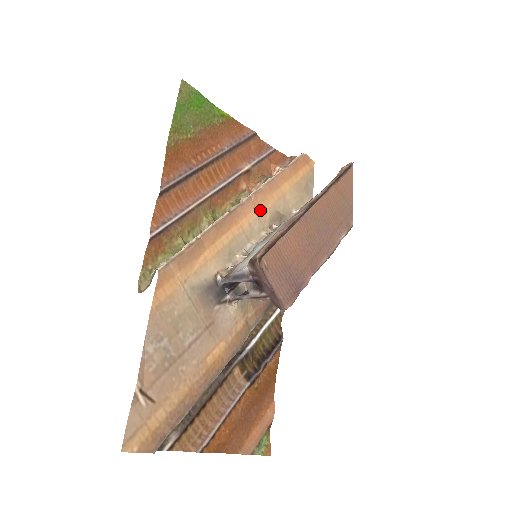
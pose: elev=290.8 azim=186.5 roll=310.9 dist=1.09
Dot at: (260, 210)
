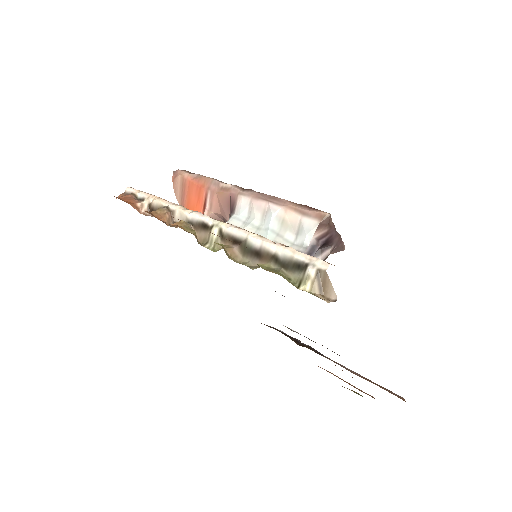
Dot at: occluded
